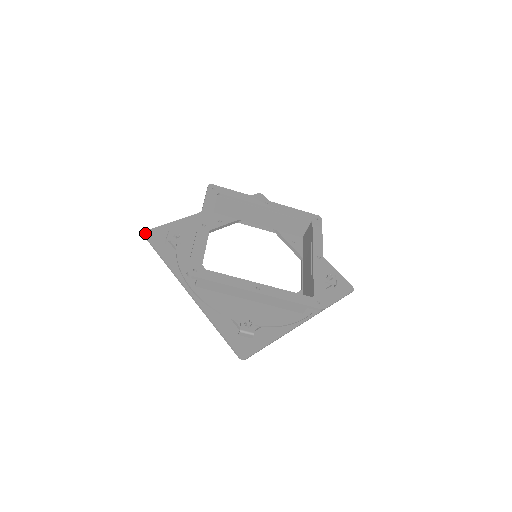
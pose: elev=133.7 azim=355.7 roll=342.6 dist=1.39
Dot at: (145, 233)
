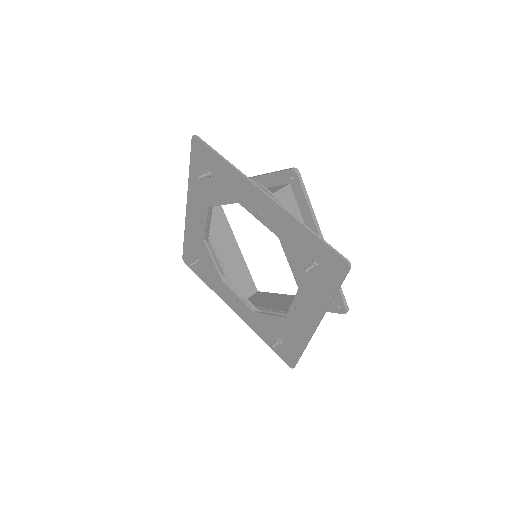
Dot at: (196, 136)
